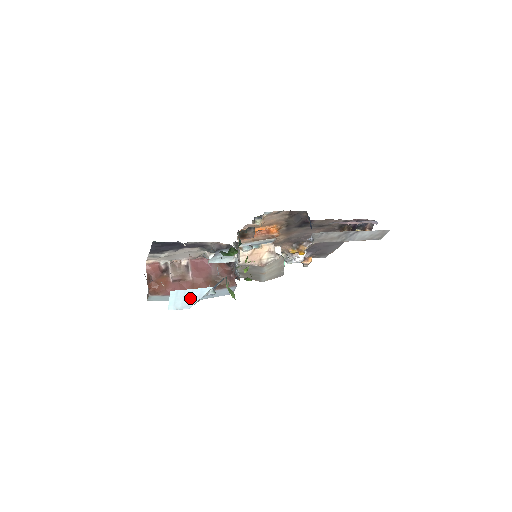
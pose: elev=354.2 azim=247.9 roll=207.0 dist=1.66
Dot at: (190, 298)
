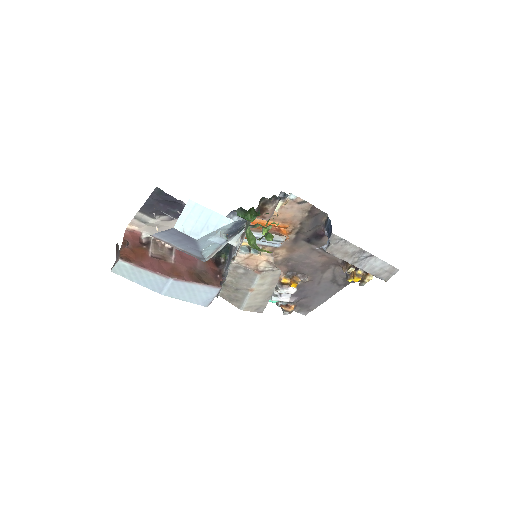
Dot at: (204, 223)
